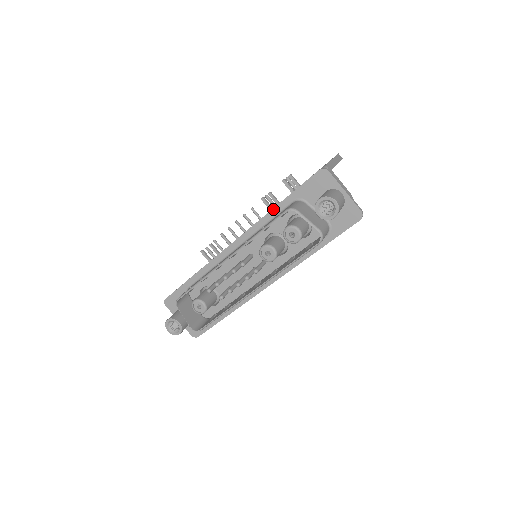
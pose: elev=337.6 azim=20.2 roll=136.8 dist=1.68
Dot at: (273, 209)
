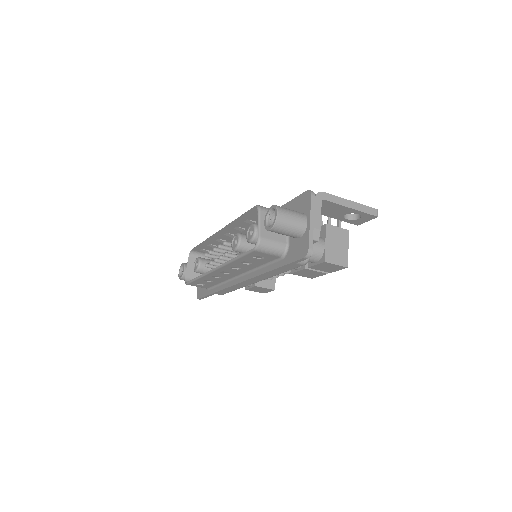
Dot at: occluded
